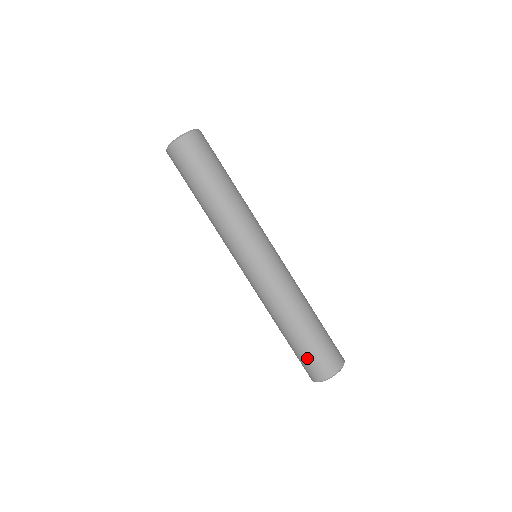
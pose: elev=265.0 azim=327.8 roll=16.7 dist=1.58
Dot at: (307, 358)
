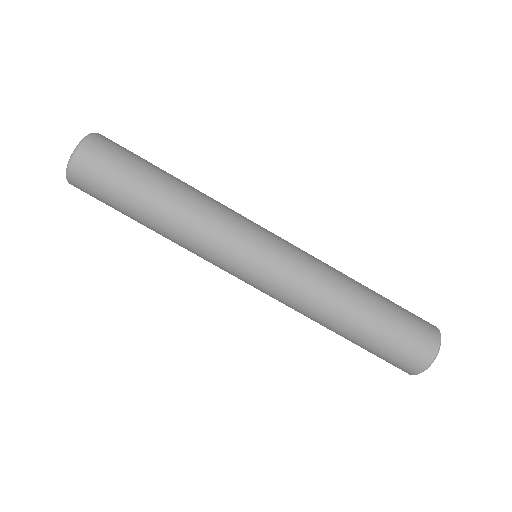
Dot at: (389, 353)
